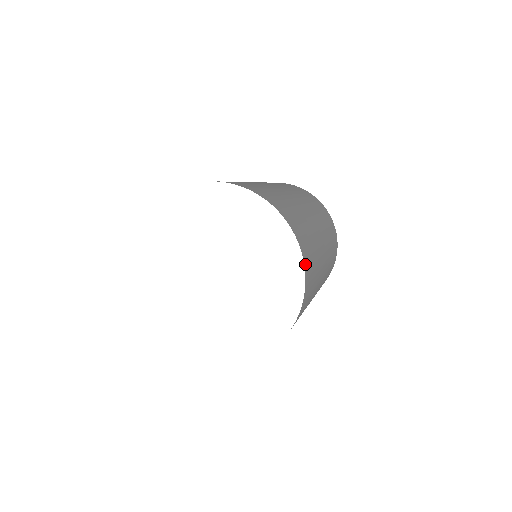
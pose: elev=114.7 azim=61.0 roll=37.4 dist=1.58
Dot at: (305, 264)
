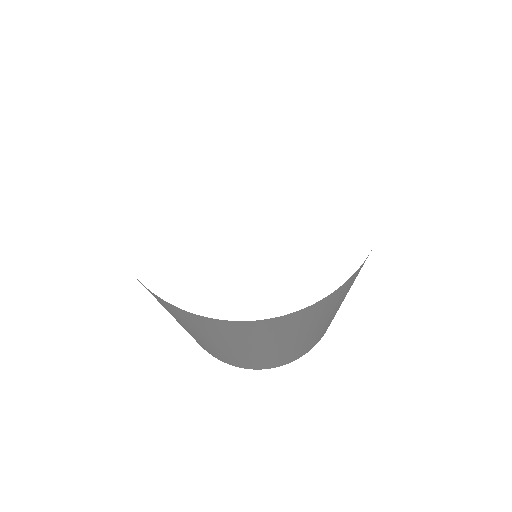
Dot at: occluded
